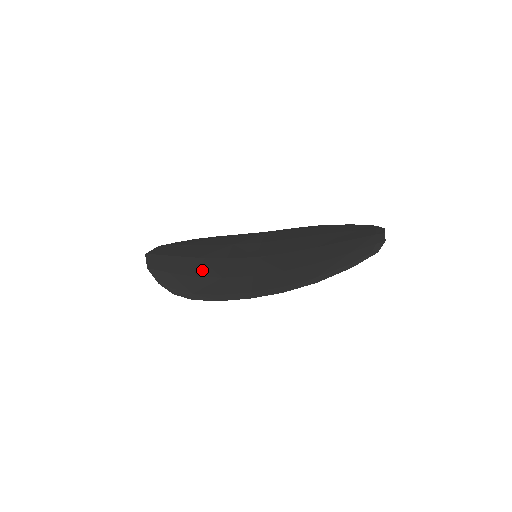
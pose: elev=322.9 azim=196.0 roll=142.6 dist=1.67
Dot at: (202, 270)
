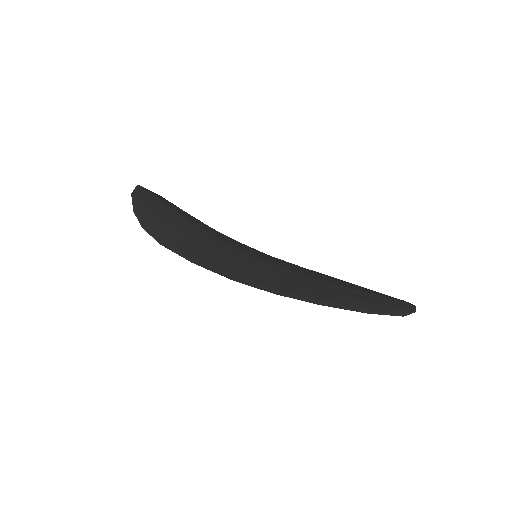
Dot at: (190, 231)
